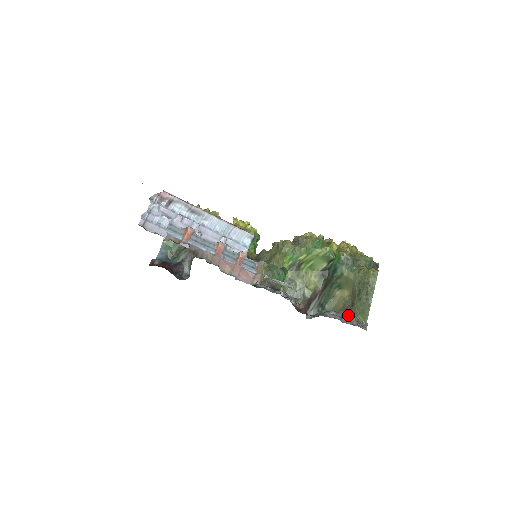
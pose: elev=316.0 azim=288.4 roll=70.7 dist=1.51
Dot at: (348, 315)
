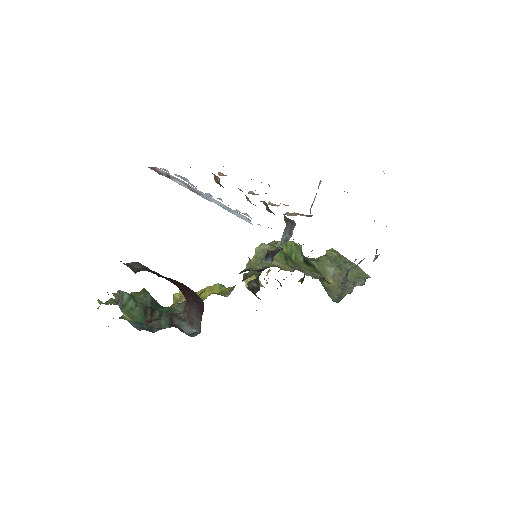
Dot at: (353, 285)
